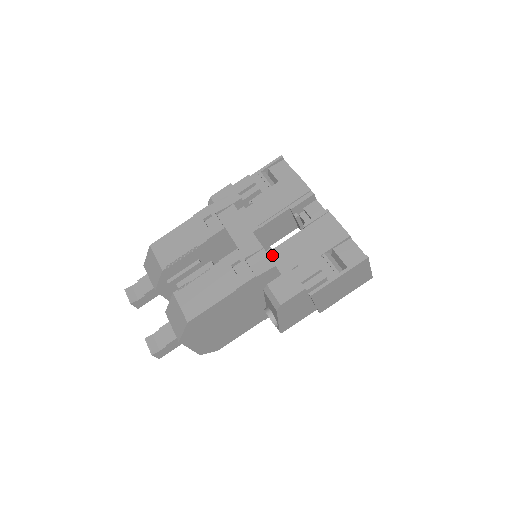
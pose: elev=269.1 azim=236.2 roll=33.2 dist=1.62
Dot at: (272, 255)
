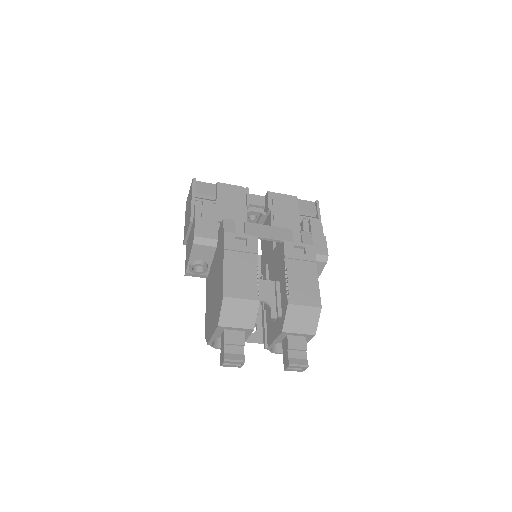
Dot at: occluded
